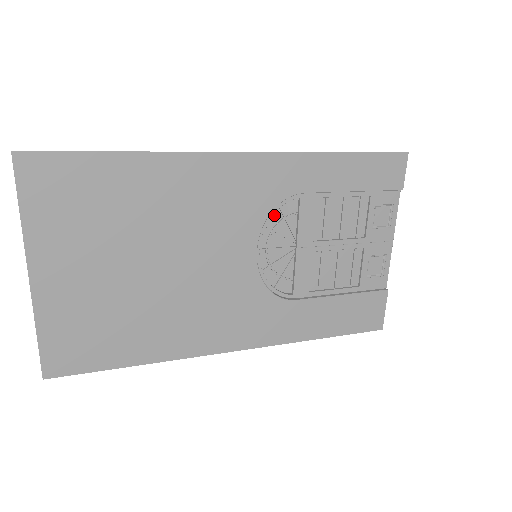
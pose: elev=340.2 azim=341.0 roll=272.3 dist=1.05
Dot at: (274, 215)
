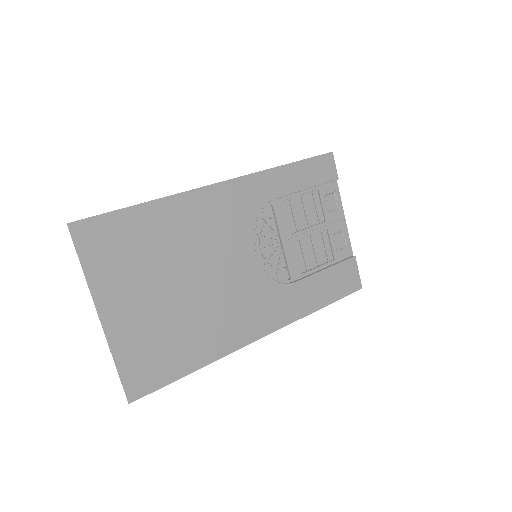
Dot at: (258, 222)
